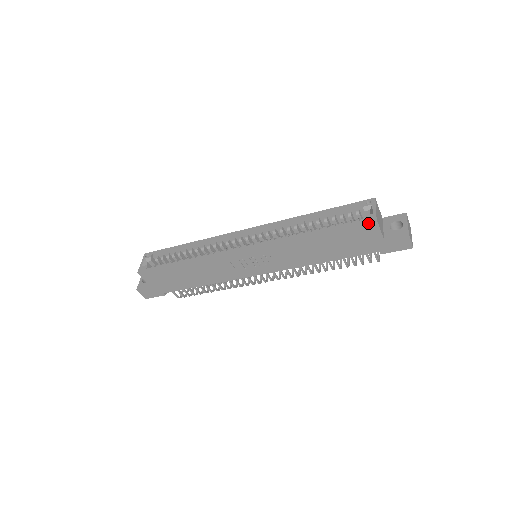
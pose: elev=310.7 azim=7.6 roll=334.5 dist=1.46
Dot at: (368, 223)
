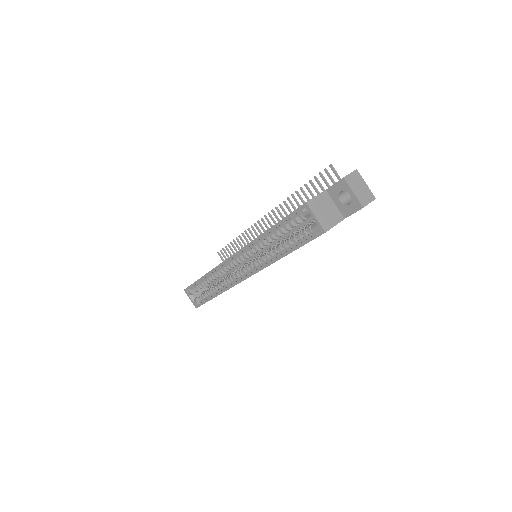
Dot at: occluded
